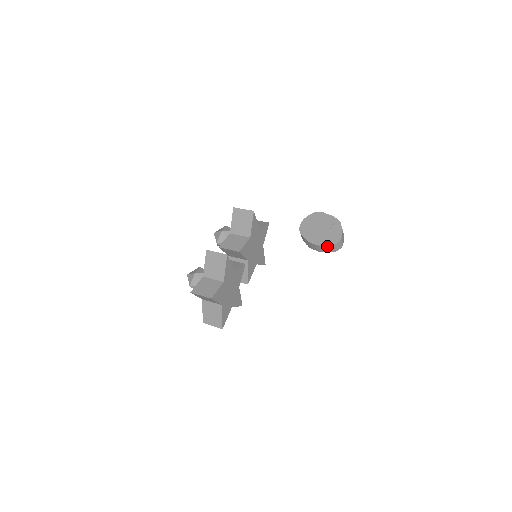
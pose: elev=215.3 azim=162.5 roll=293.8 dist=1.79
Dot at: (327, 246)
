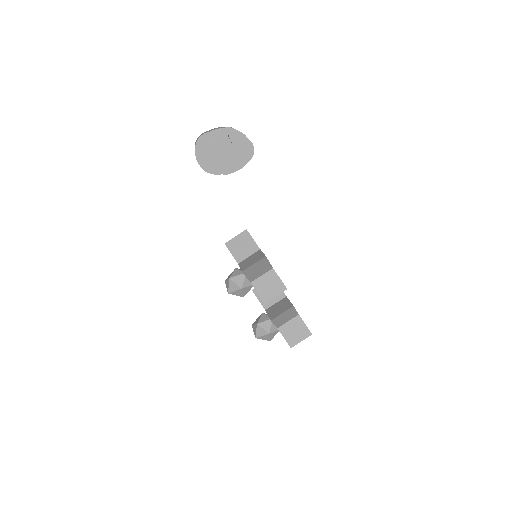
Dot at: occluded
